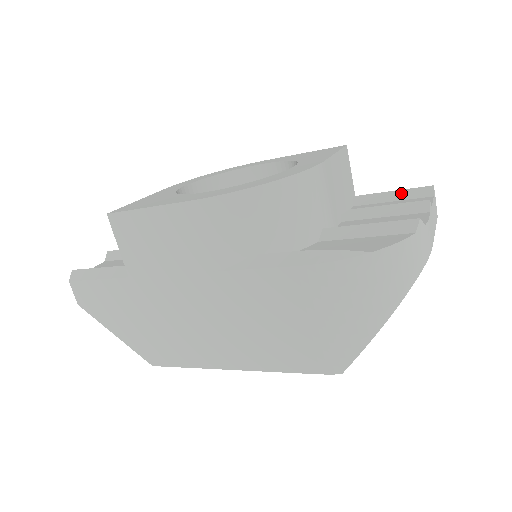
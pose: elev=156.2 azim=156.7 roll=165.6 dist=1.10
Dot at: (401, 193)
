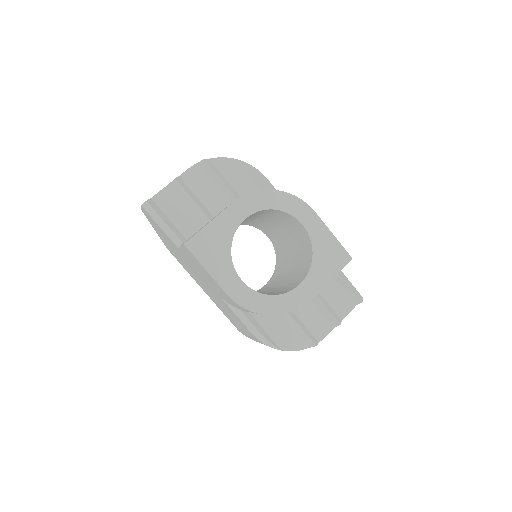
Dot at: (349, 289)
